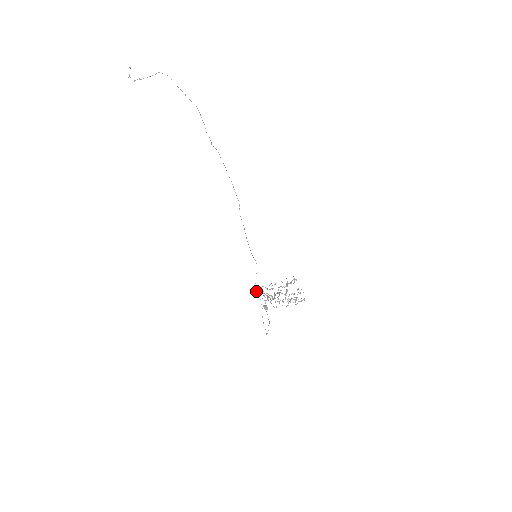
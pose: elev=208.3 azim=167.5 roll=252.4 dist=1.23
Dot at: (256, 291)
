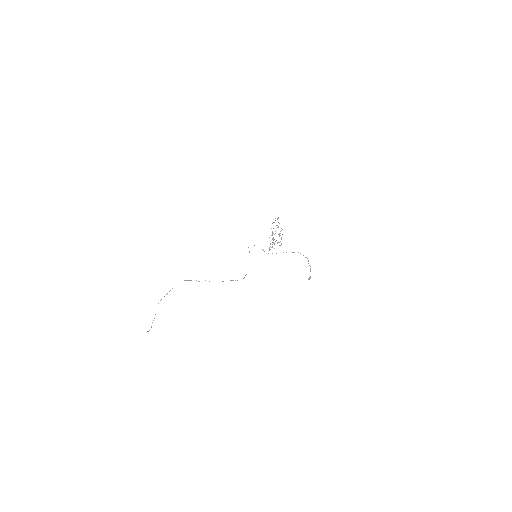
Dot at: occluded
